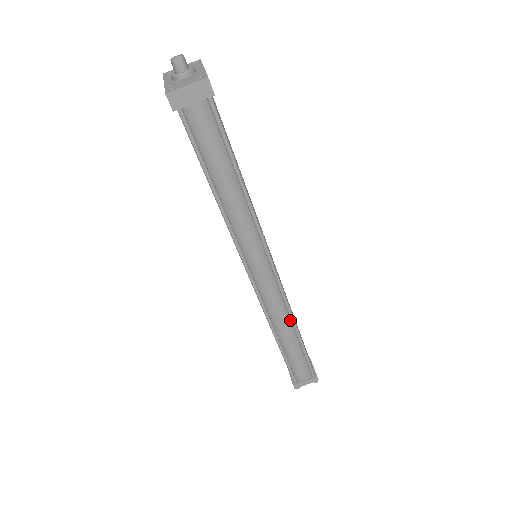
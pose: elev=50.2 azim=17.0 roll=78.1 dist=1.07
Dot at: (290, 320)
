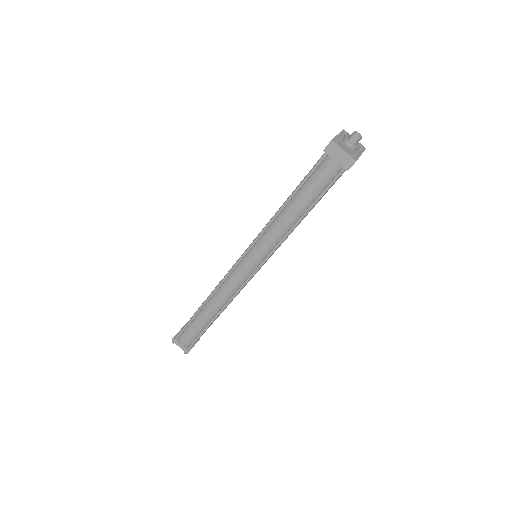
Dot at: (222, 306)
